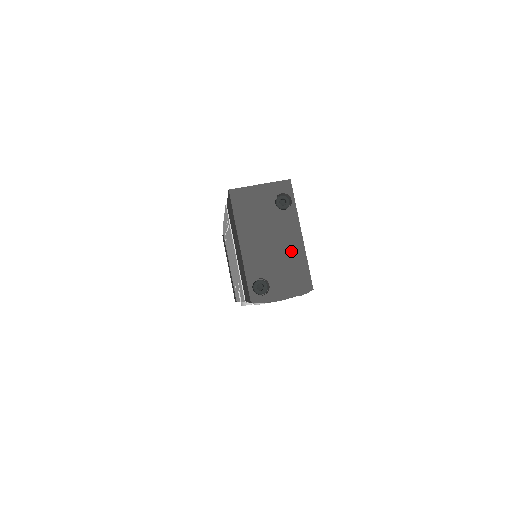
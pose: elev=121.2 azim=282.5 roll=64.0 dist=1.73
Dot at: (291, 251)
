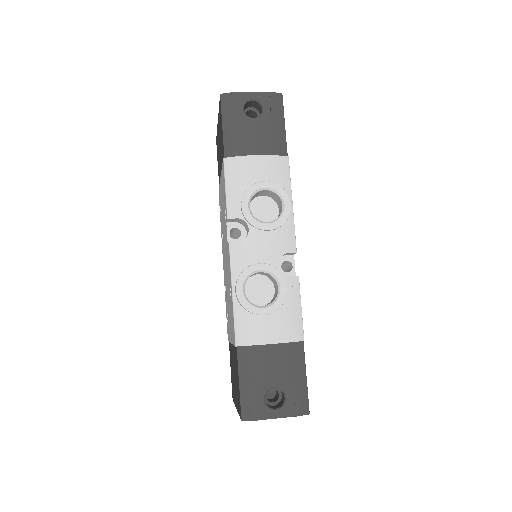
Dot at: occluded
